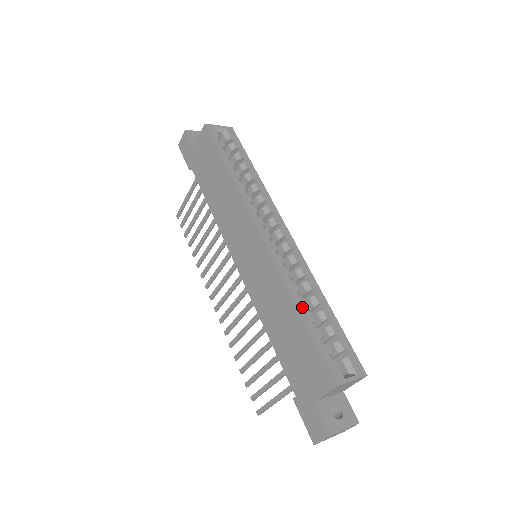
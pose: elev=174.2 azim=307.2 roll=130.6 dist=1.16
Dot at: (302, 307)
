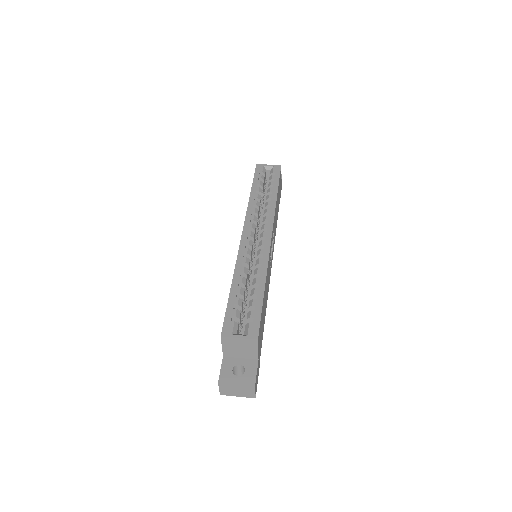
Dot at: (236, 282)
